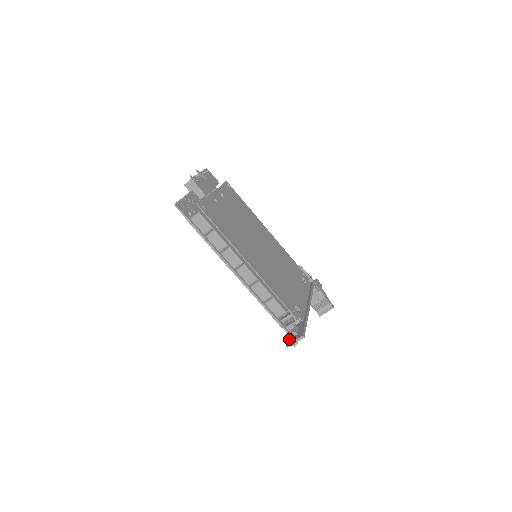
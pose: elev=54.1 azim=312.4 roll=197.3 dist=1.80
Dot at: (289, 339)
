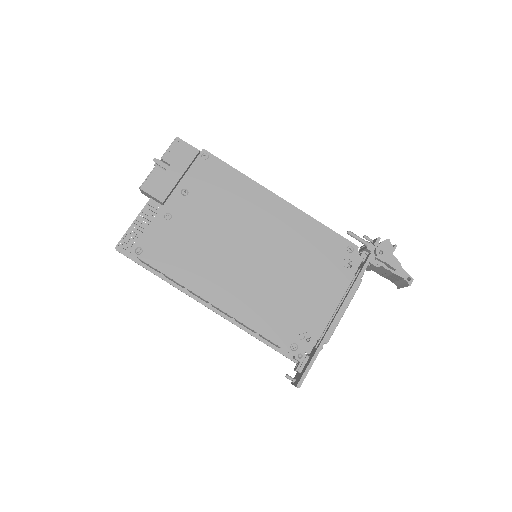
Dot at: (296, 374)
